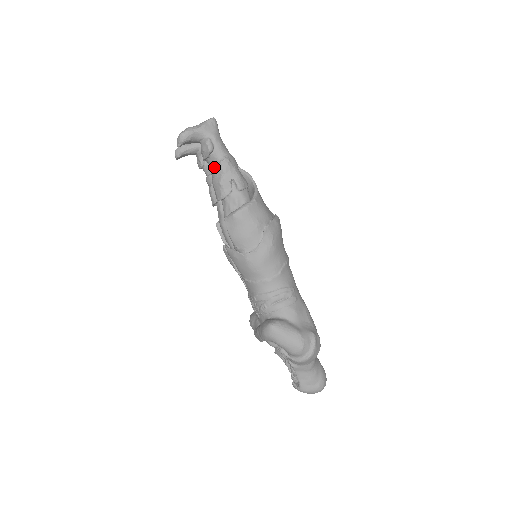
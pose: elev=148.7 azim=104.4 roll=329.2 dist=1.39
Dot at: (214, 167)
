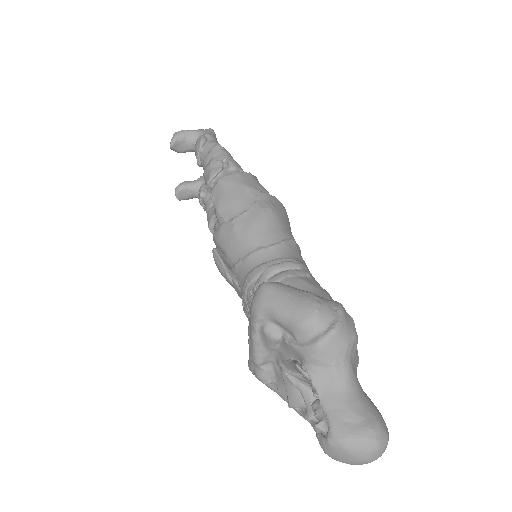
Dot at: (205, 155)
